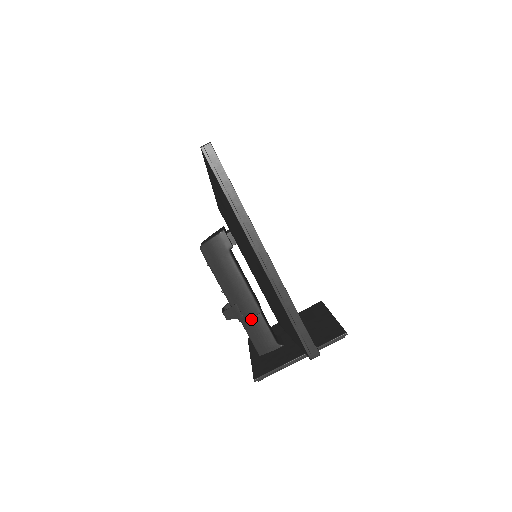
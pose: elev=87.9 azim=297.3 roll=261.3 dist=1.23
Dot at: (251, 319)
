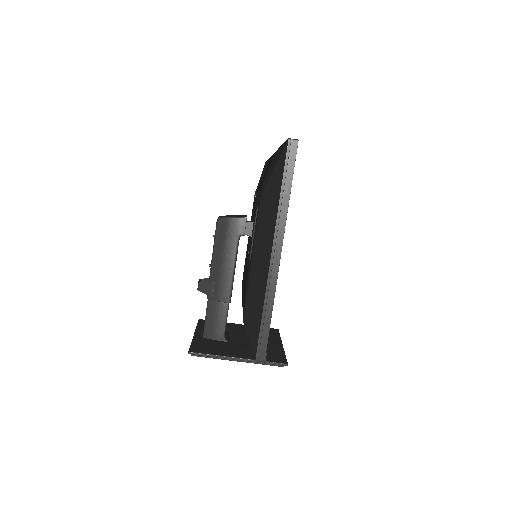
Dot at: (218, 303)
